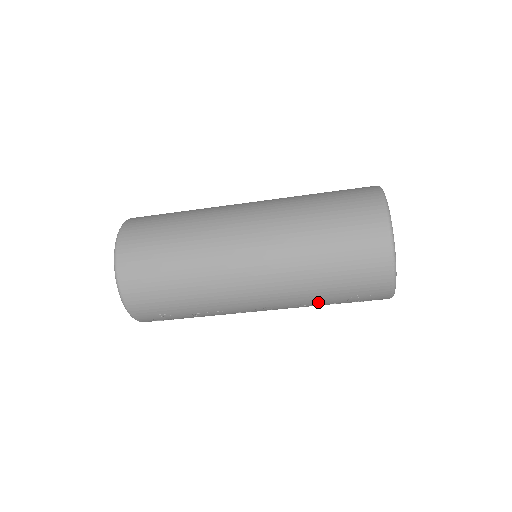
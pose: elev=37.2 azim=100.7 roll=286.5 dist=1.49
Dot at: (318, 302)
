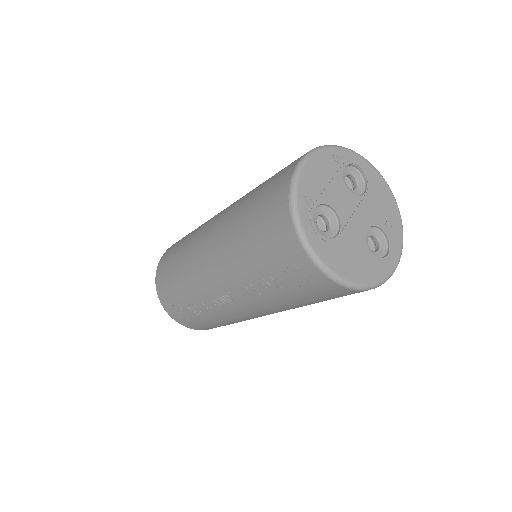
Dot at: (257, 282)
